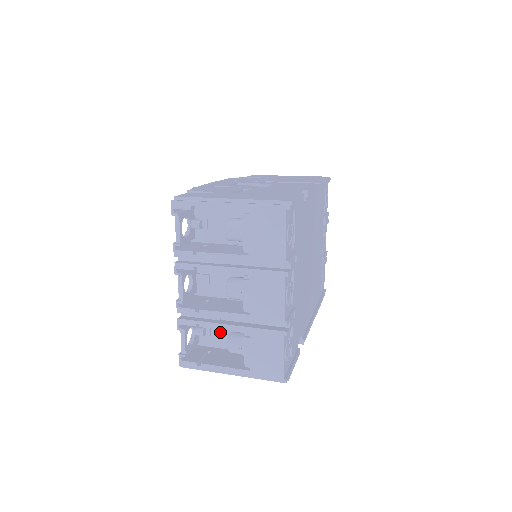
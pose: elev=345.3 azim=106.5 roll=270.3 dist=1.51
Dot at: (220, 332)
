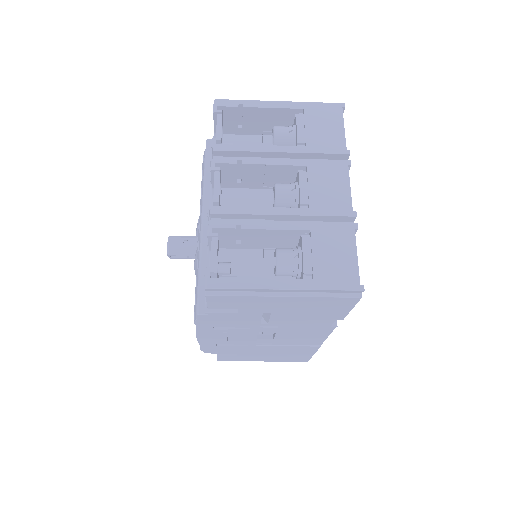
Dot at: (249, 272)
